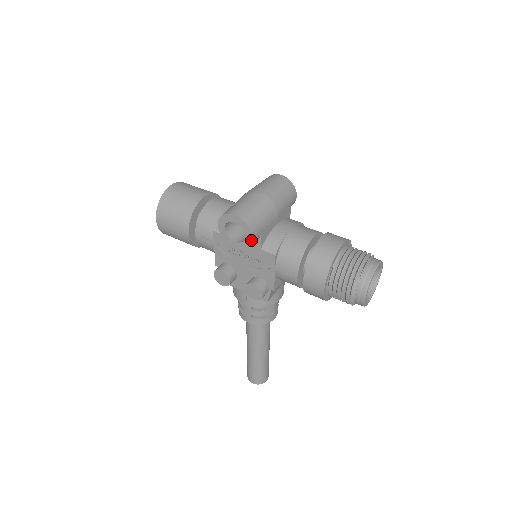
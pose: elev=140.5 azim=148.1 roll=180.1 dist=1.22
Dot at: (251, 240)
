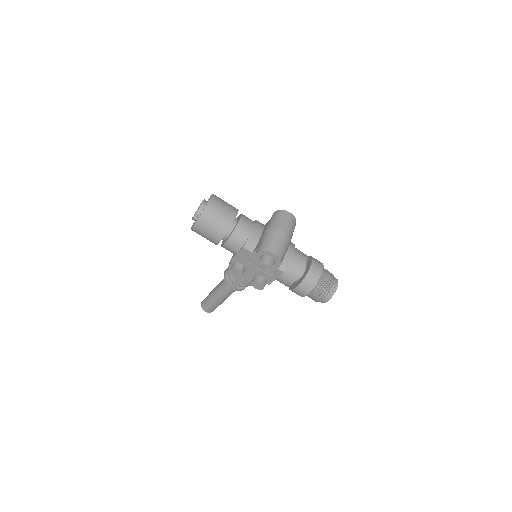
Dot at: (277, 267)
